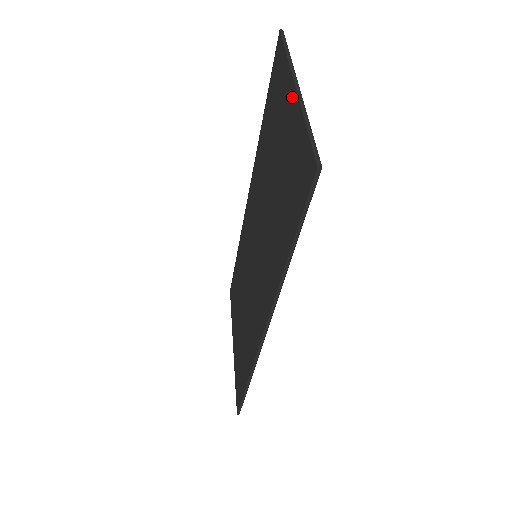
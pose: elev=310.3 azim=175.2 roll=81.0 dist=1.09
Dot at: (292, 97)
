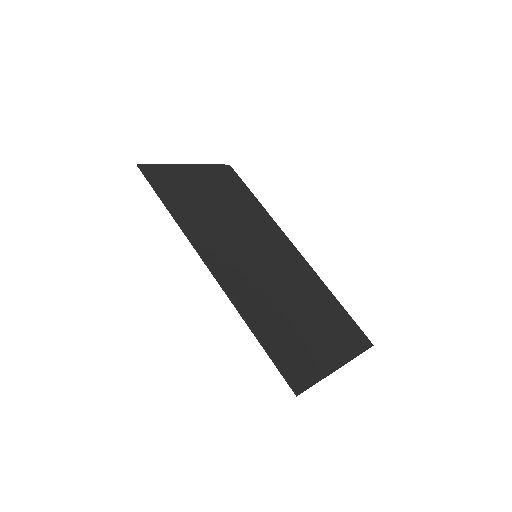
Dot at: (190, 170)
